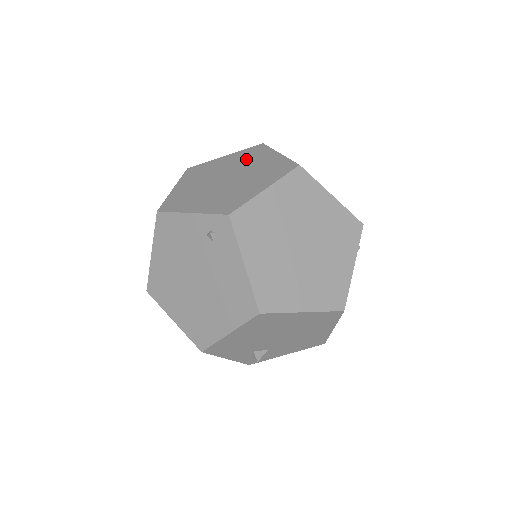
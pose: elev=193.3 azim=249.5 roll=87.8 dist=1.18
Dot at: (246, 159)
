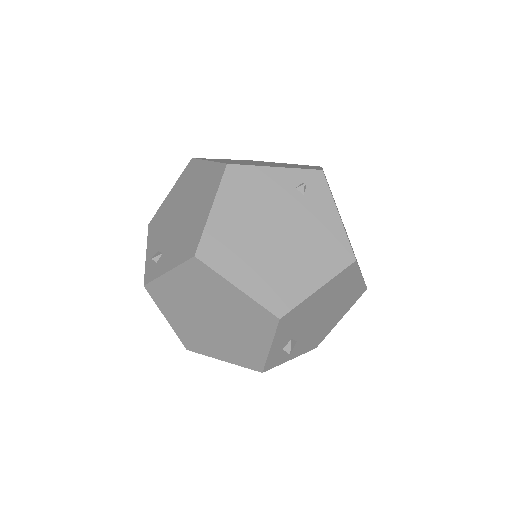
Dot at: occluded
